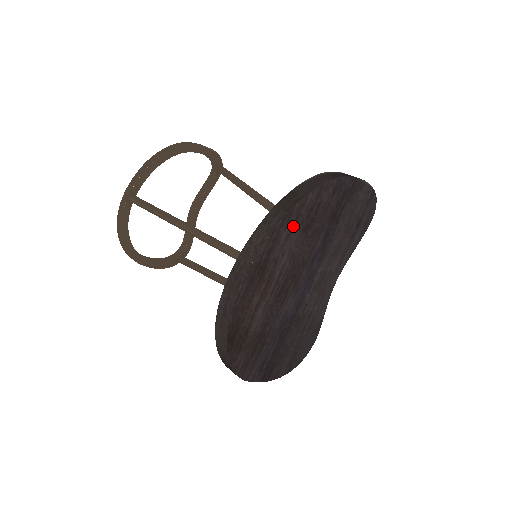
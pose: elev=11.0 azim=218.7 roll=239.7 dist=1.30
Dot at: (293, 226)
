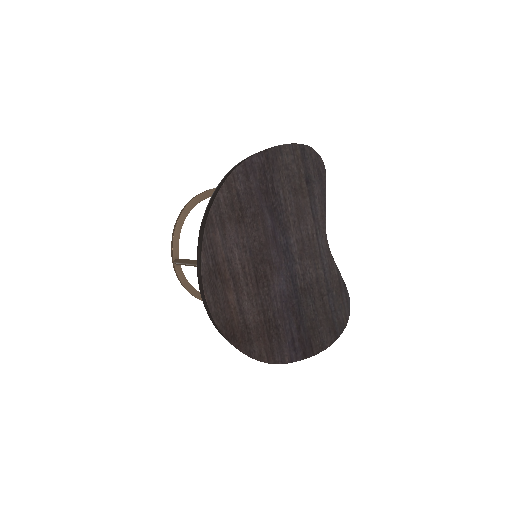
Dot at: (222, 226)
